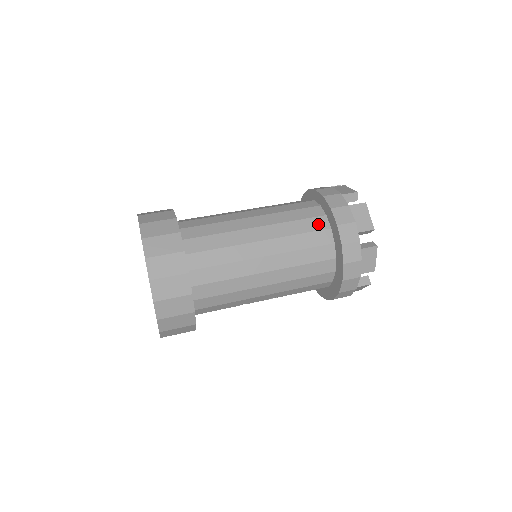
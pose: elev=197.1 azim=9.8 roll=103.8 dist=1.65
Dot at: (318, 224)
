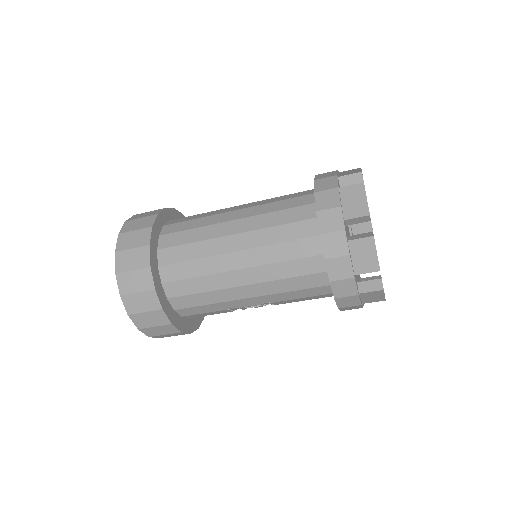
Dot at: (304, 213)
